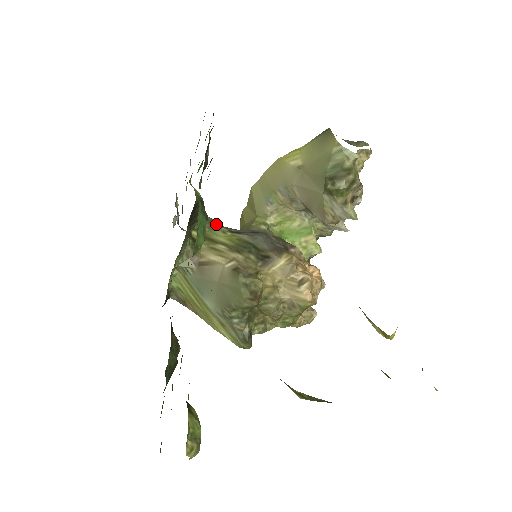
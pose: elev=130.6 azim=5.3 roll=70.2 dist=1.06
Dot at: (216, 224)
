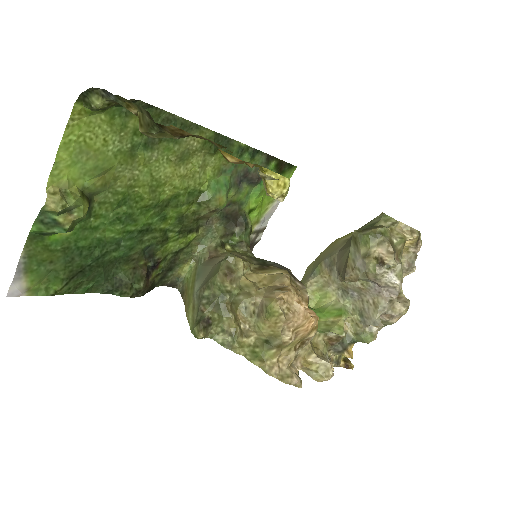
Dot at: (251, 254)
